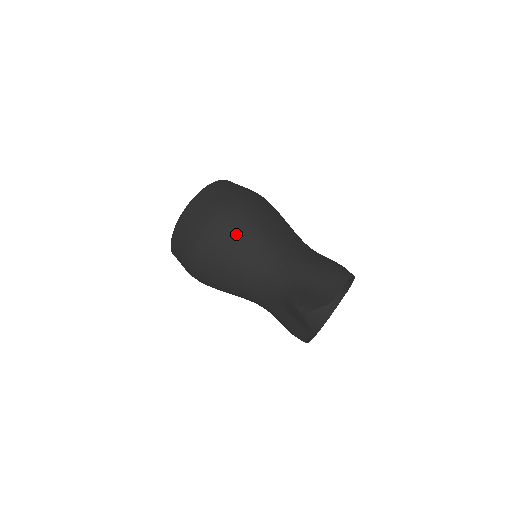
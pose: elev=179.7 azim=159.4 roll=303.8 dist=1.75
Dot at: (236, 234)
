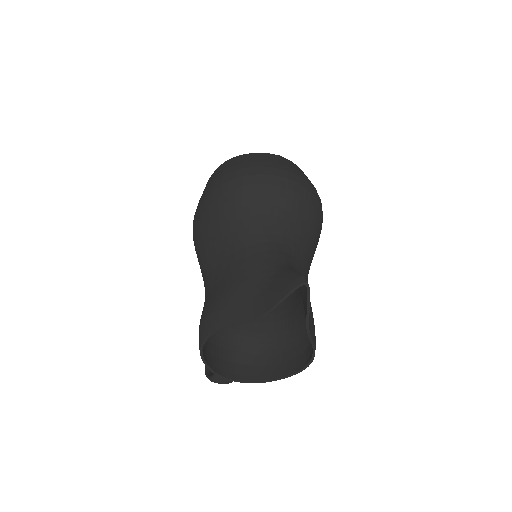
Dot at: (305, 207)
